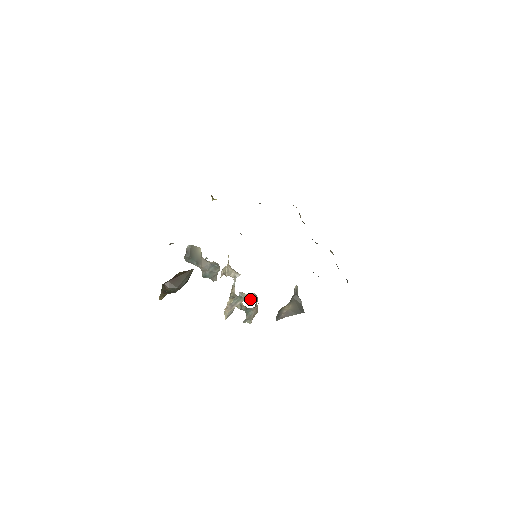
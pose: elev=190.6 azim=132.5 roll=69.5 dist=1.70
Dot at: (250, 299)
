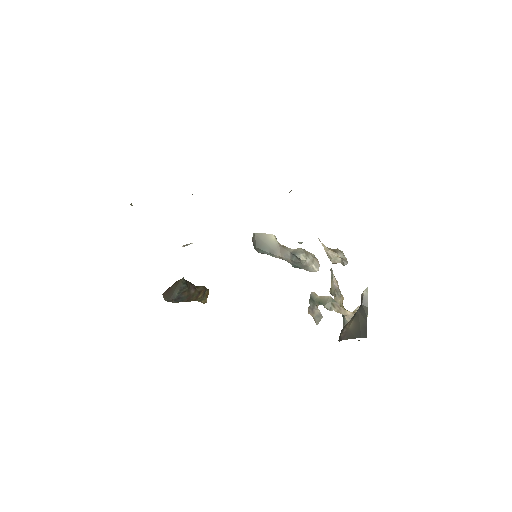
Dot at: (322, 304)
